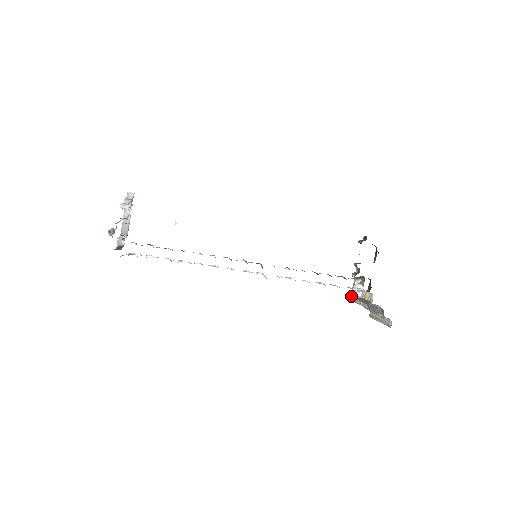
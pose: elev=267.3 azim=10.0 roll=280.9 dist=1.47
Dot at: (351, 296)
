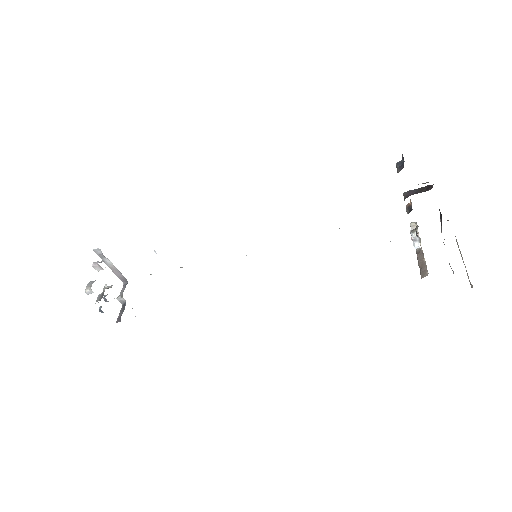
Dot at: occluded
